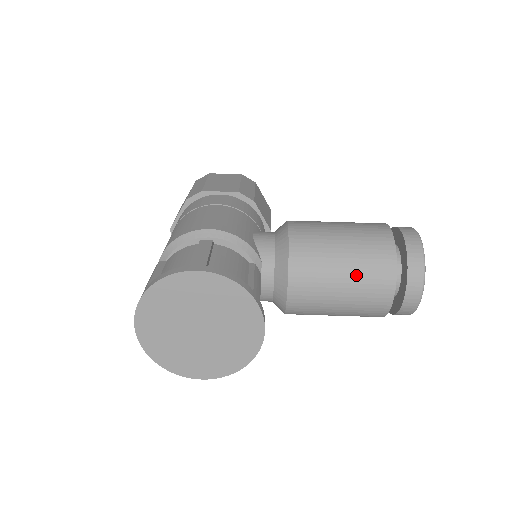
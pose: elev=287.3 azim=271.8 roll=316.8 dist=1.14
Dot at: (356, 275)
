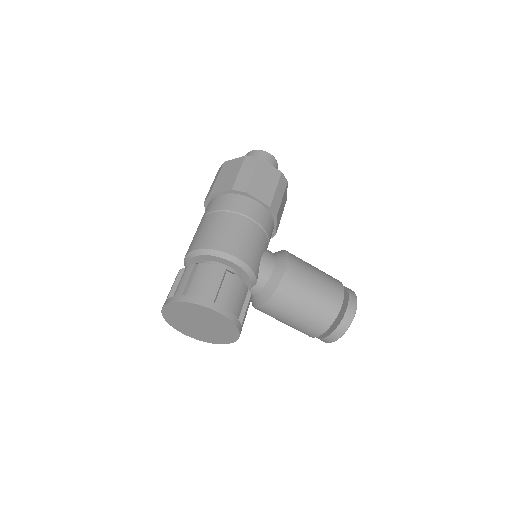
Dot at: (305, 320)
